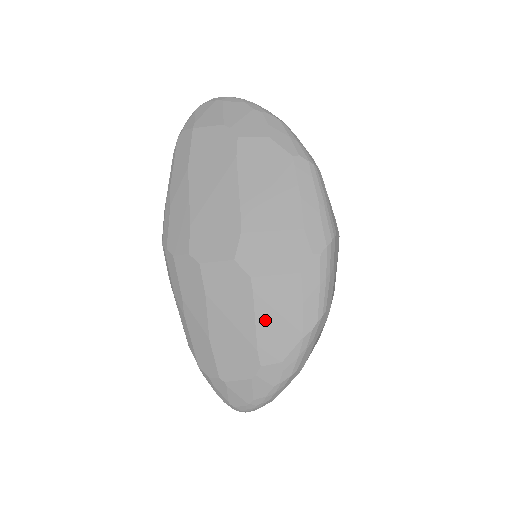
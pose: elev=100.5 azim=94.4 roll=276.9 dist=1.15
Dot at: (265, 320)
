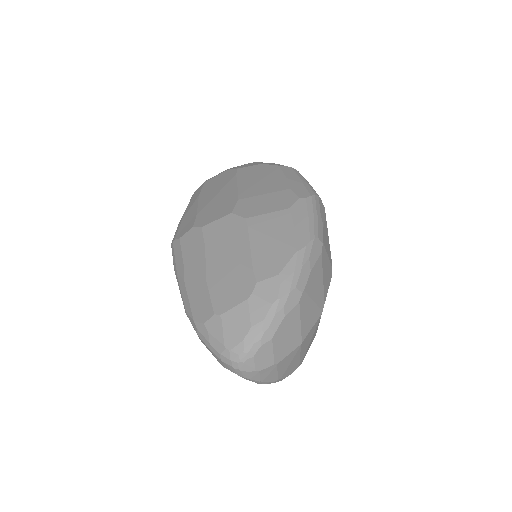
Dot at: (260, 245)
